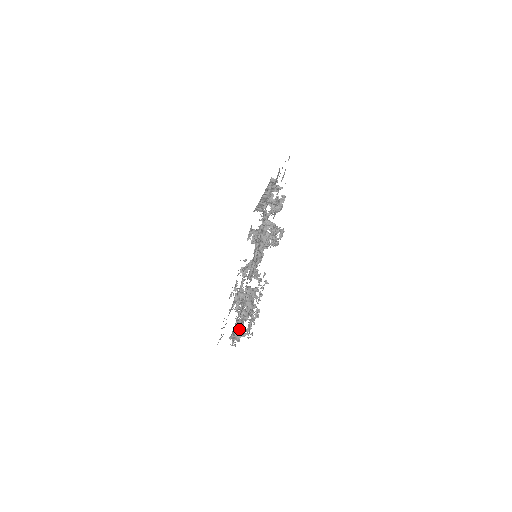
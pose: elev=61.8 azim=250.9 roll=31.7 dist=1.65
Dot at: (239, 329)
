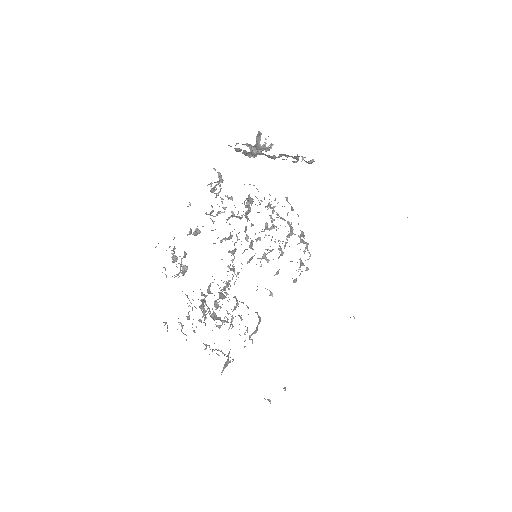
Dot at: (228, 360)
